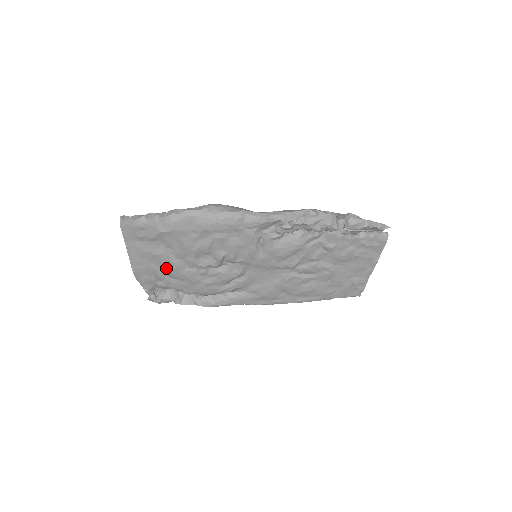
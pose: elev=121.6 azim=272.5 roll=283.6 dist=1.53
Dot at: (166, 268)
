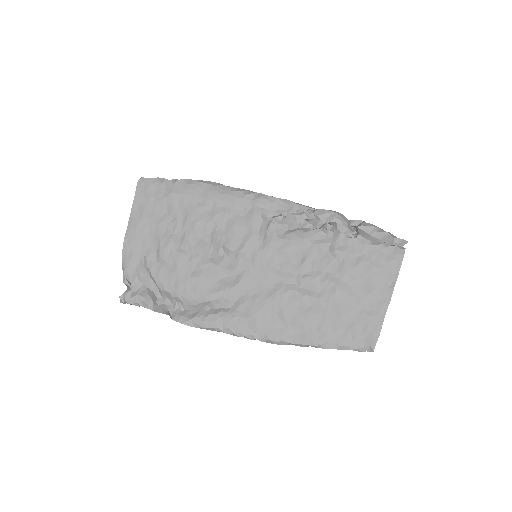
Dot at: (158, 245)
